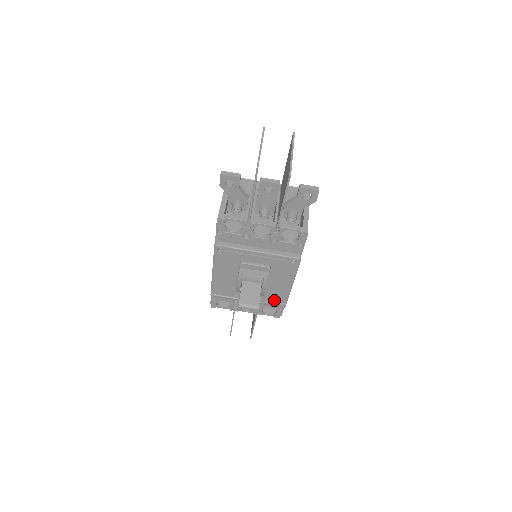
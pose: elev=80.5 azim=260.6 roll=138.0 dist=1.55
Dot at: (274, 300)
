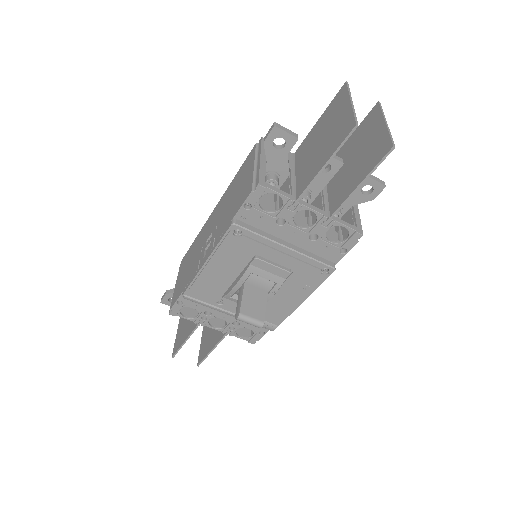
Dot at: (266, 318)
